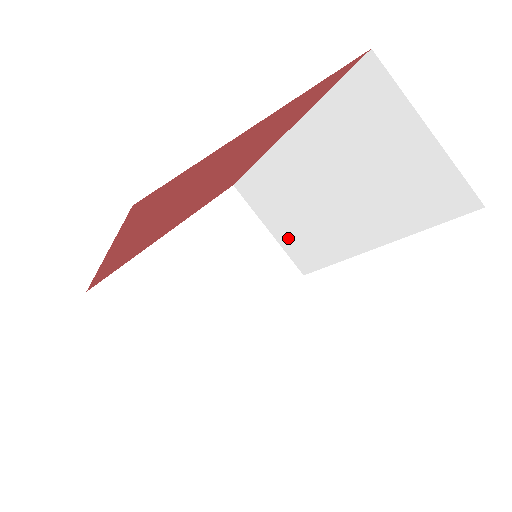
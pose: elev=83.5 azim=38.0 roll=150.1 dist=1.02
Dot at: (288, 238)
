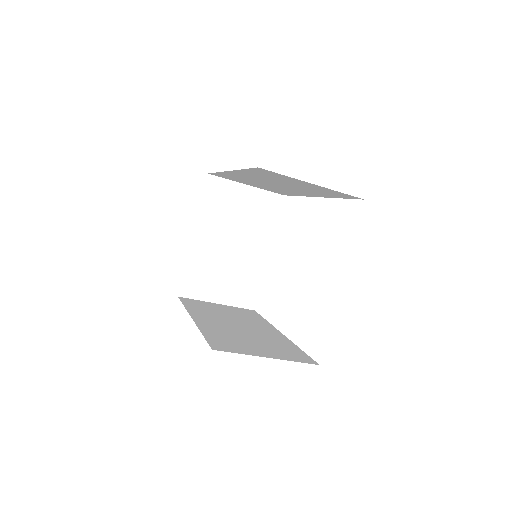
Dot at: occluded
